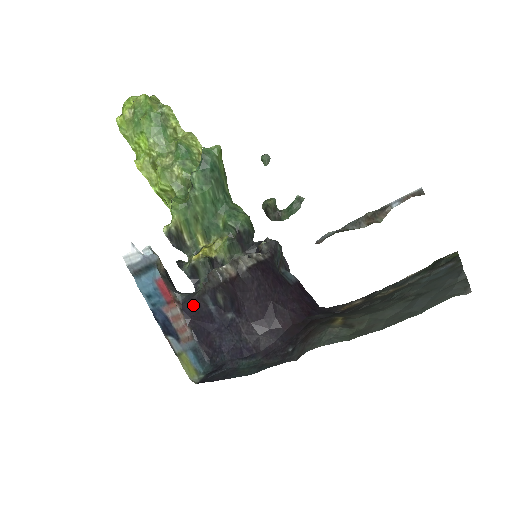
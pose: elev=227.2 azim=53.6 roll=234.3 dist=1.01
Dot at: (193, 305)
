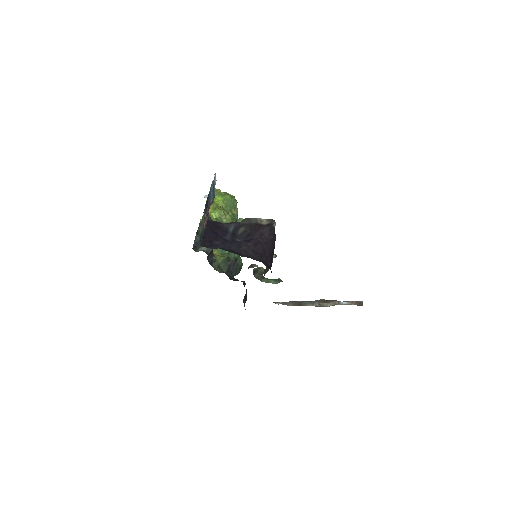
Dot at: (218, 224)
